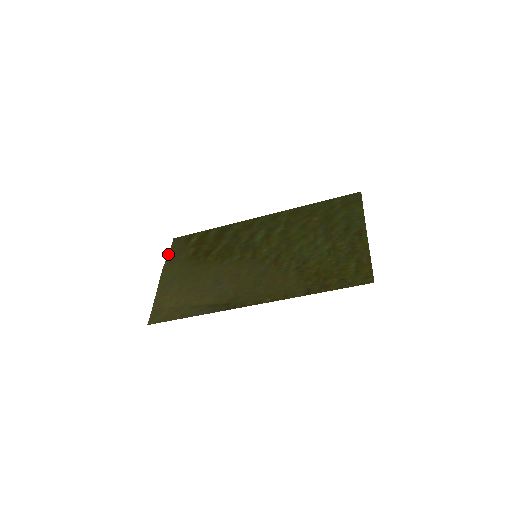
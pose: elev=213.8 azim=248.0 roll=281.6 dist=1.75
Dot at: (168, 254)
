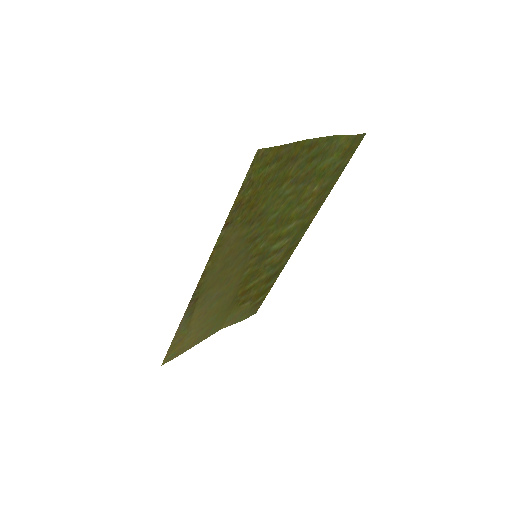
Dot at: occluded
